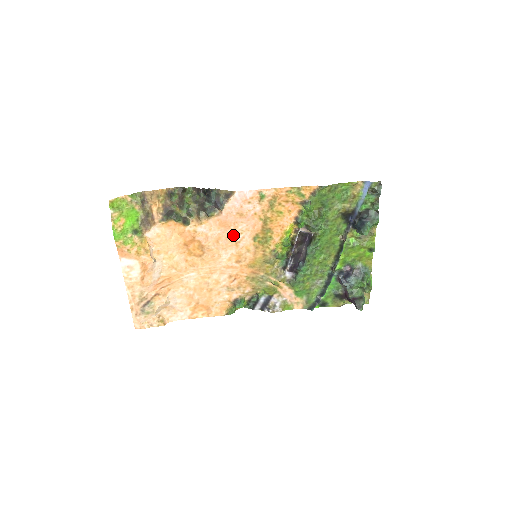
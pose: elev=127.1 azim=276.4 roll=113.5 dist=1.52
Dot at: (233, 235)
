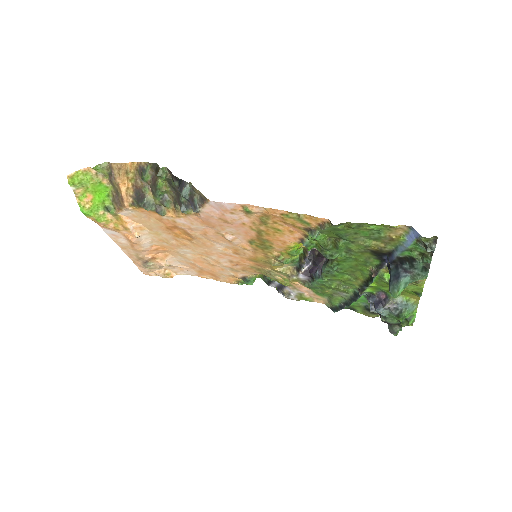
Dot at: (222, 234)
